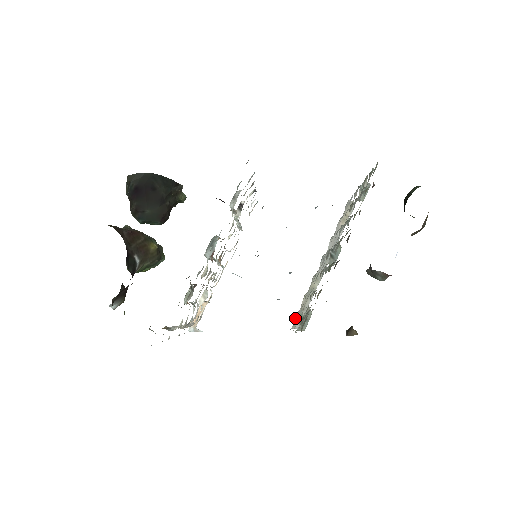
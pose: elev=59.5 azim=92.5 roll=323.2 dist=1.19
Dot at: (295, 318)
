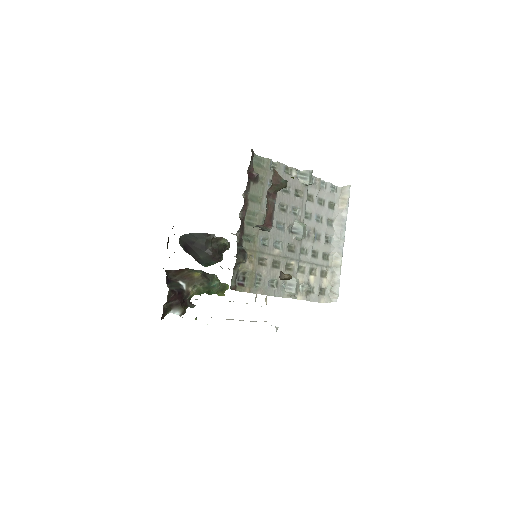
Dot at: (327, 293)
